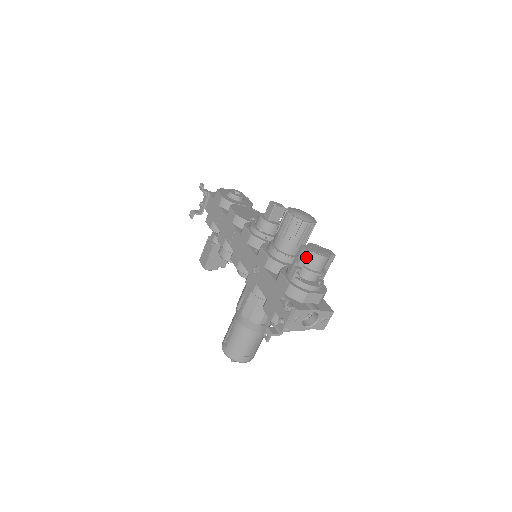
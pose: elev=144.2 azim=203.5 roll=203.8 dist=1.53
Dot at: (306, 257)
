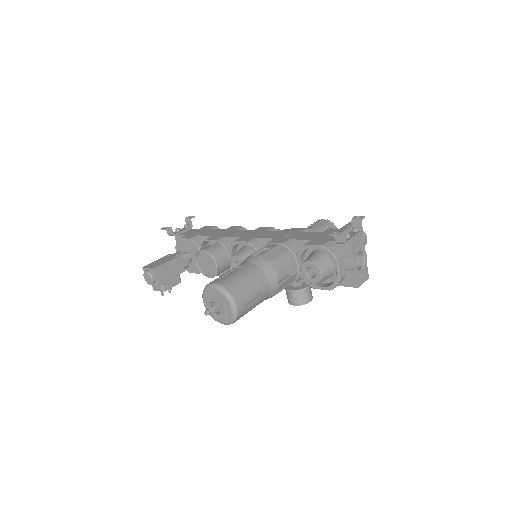
Dot at: occluded
